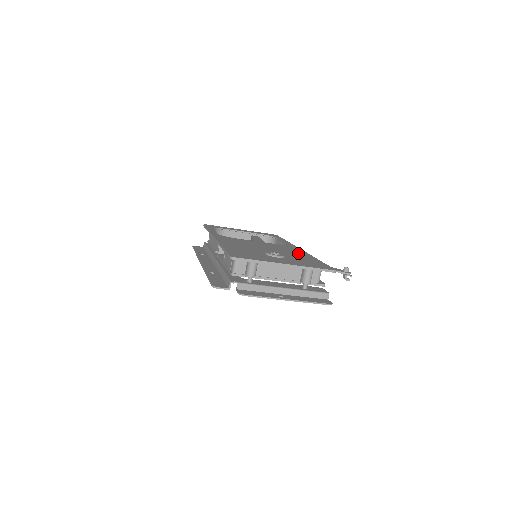
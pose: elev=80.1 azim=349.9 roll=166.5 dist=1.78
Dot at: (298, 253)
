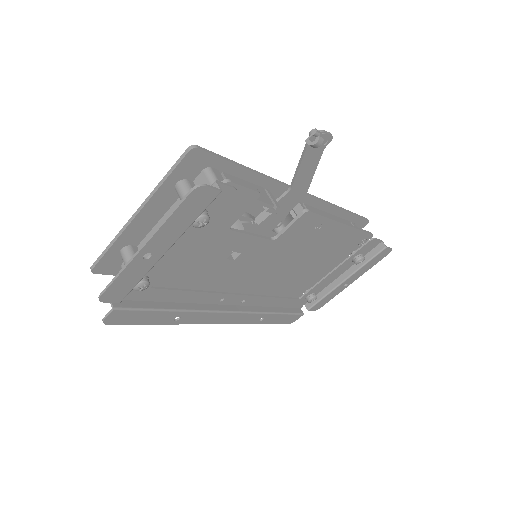
Dot at: occluded
